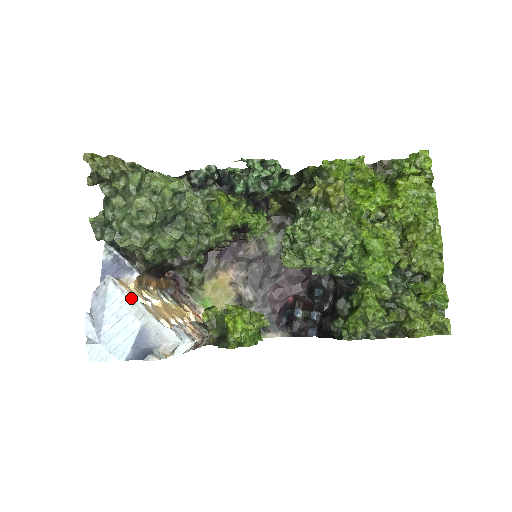
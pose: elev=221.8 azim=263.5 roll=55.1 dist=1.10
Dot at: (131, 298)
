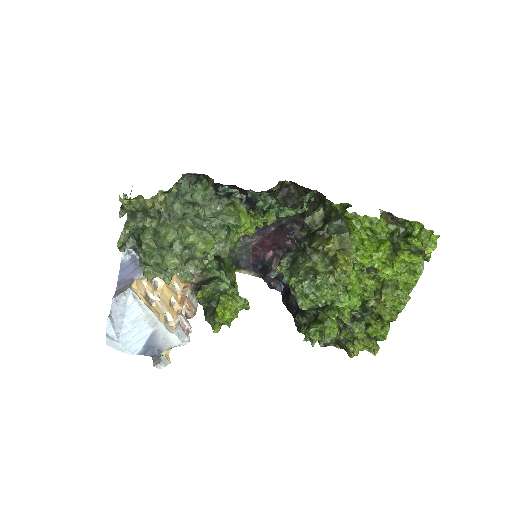
Dot at: (147, 310)
